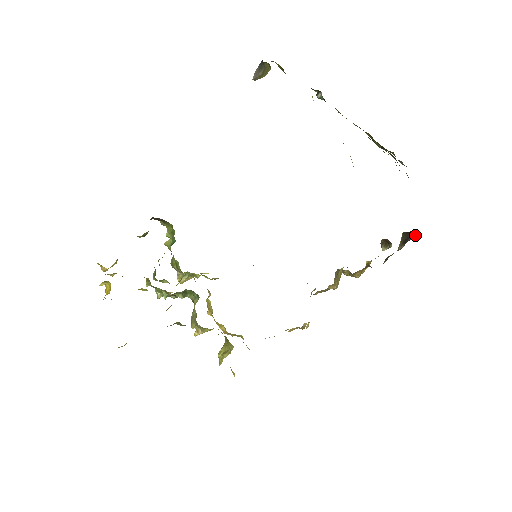
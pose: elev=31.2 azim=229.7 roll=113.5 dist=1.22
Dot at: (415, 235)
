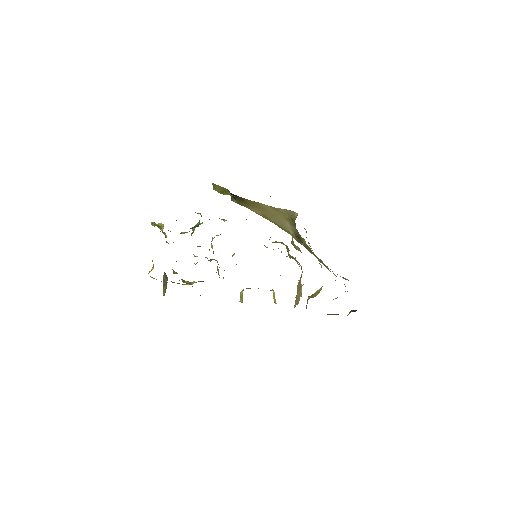
Dot at: occluded
